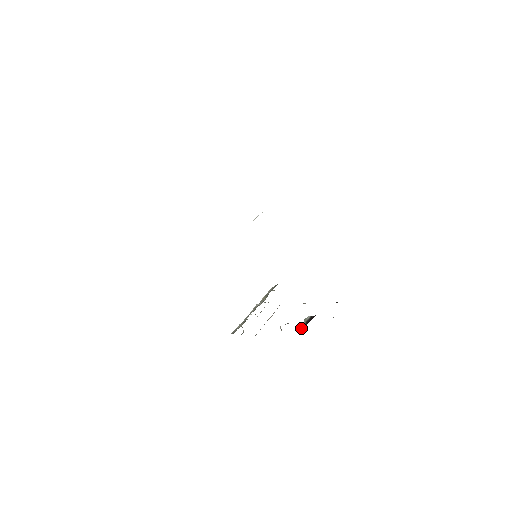
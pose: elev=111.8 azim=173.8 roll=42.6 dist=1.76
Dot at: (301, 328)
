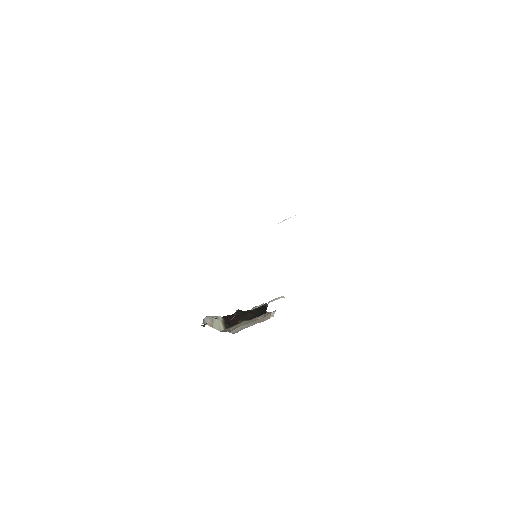
Dot at: (217, 326)
